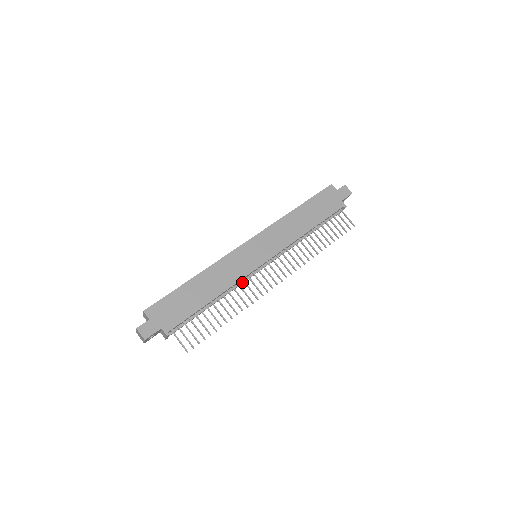
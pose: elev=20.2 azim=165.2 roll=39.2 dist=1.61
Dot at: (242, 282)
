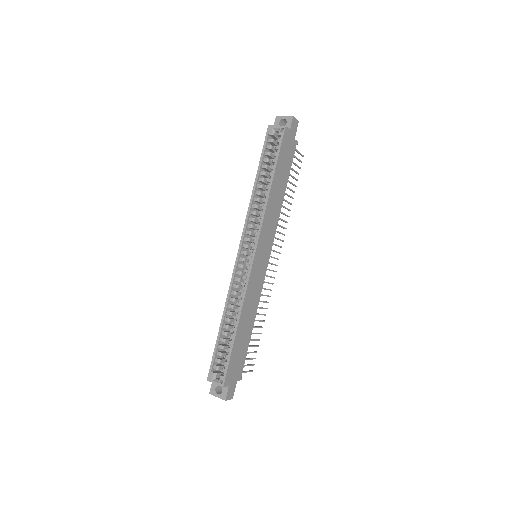
Dot at: occluded
